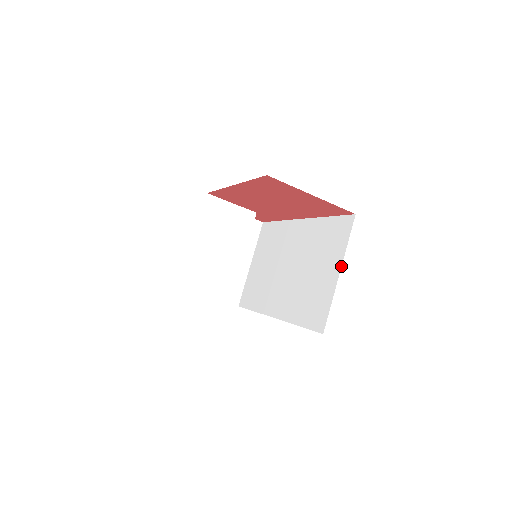
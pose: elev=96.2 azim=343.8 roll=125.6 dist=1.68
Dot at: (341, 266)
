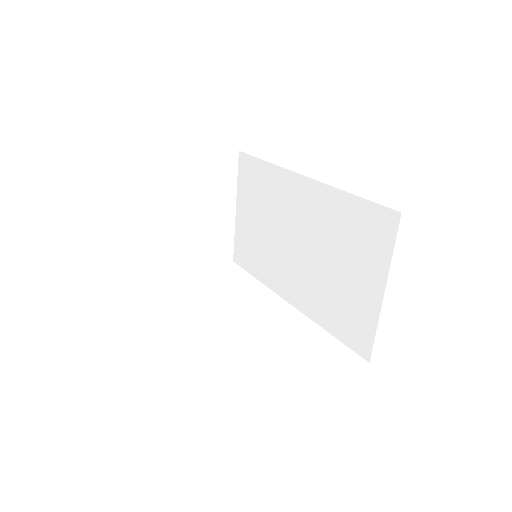
Dot at: (385, 285)
